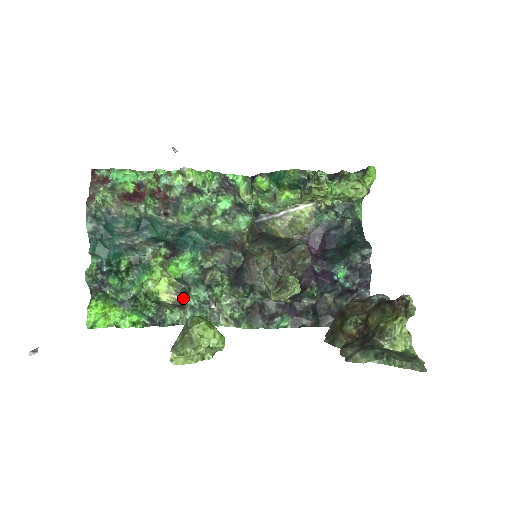
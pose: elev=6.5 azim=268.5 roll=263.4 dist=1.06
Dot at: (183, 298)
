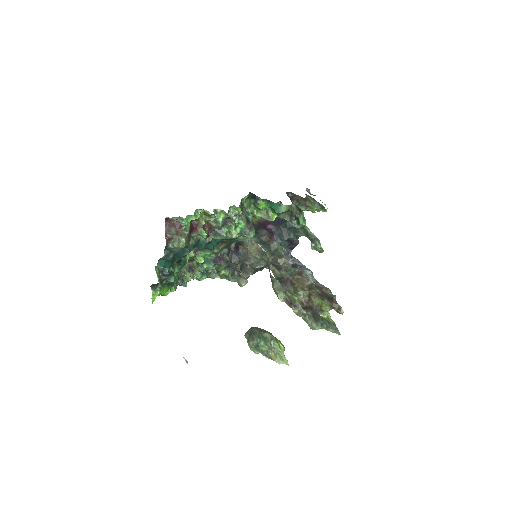
Dot at: (190, 262)
